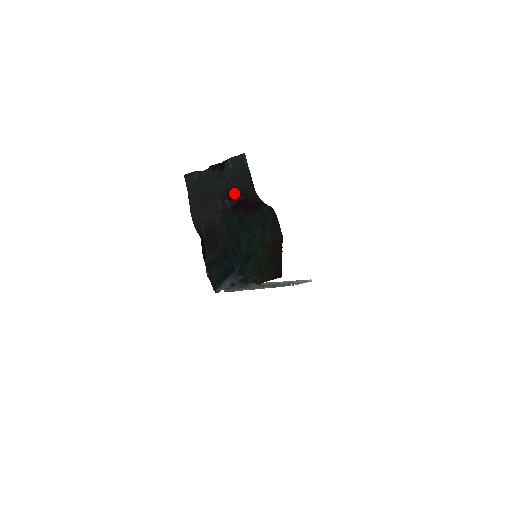
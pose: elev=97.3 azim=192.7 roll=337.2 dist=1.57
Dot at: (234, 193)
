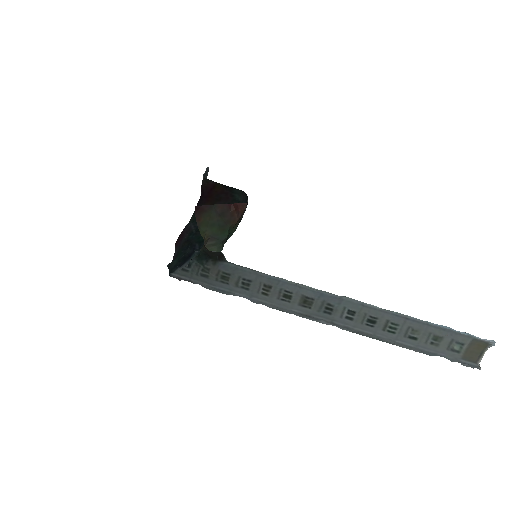
Dot at: occluded
